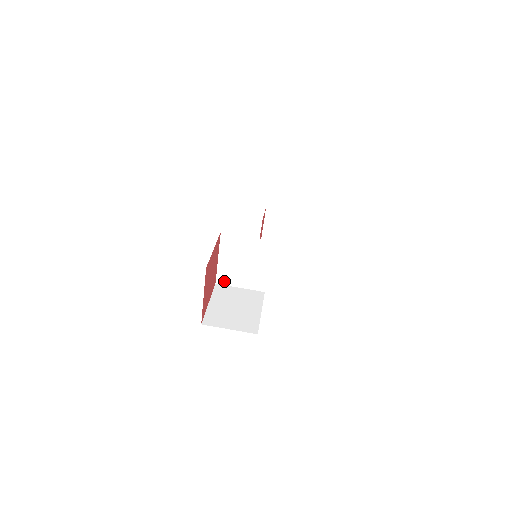
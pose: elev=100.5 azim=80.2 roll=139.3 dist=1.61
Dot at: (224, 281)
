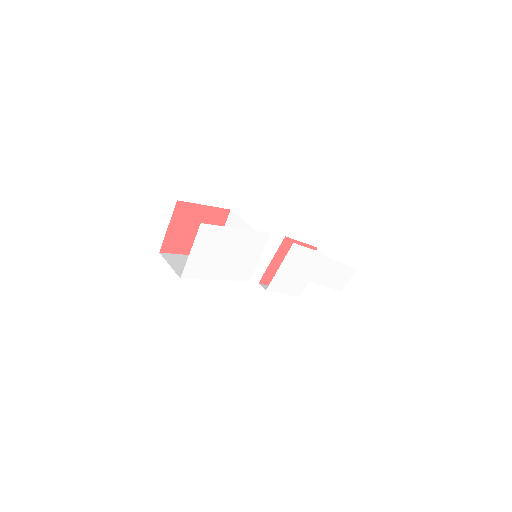
Dot at: occluded
